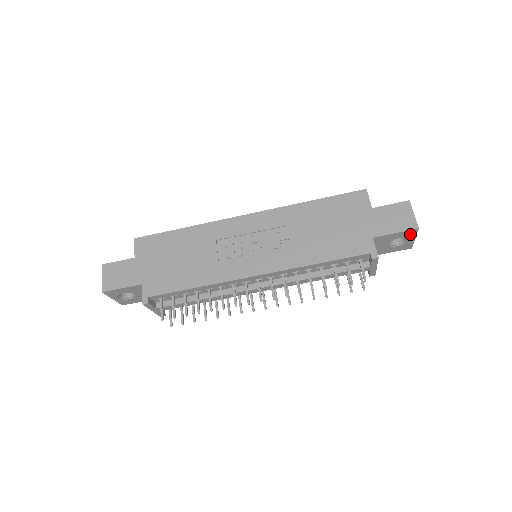
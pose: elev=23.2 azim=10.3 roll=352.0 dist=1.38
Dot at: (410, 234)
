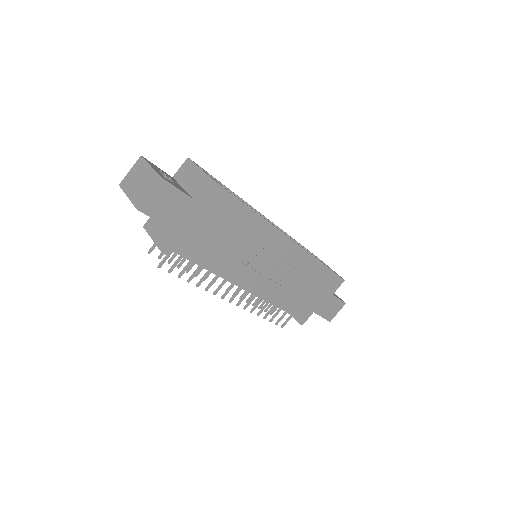
Dot at: occluded
